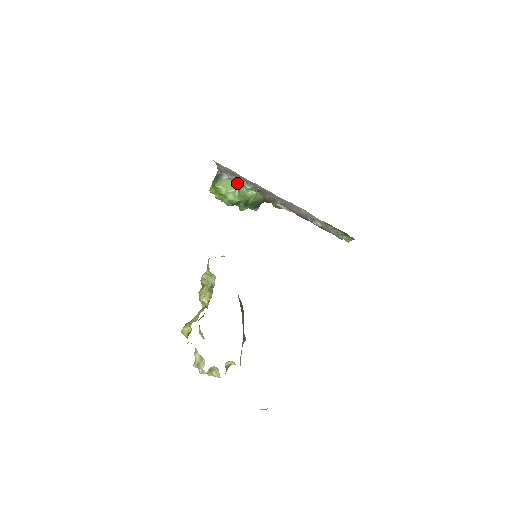
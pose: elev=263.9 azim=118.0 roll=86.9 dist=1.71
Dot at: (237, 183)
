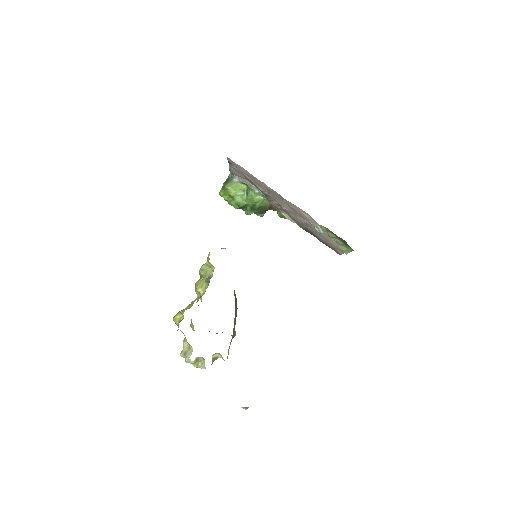
Dot at: (246, 187)
